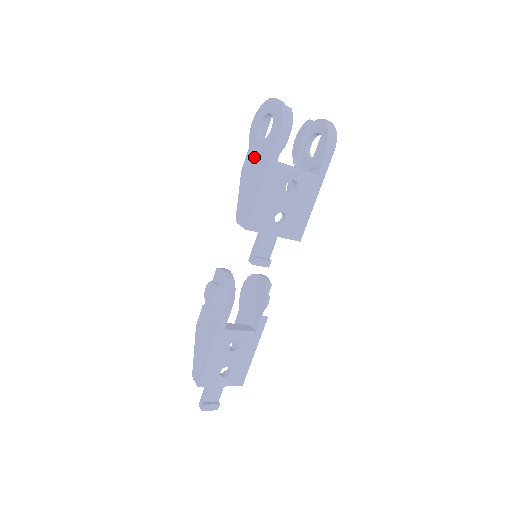
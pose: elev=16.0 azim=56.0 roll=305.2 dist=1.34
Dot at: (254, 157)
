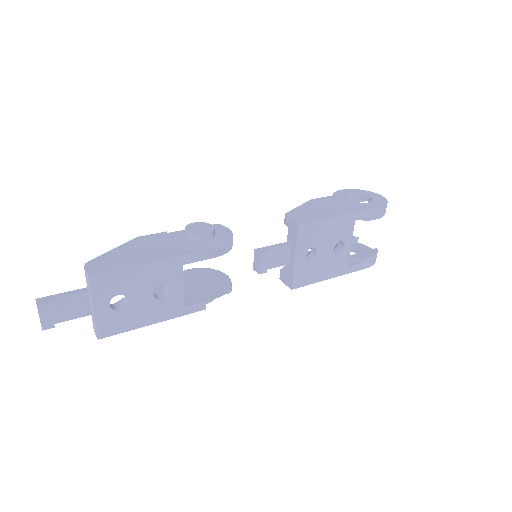
Dot at: (336, 202)
